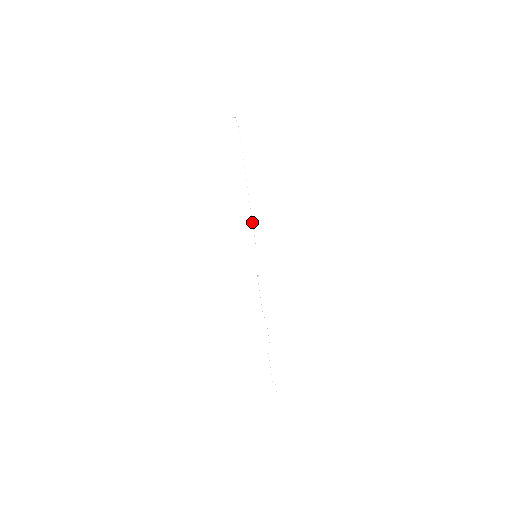
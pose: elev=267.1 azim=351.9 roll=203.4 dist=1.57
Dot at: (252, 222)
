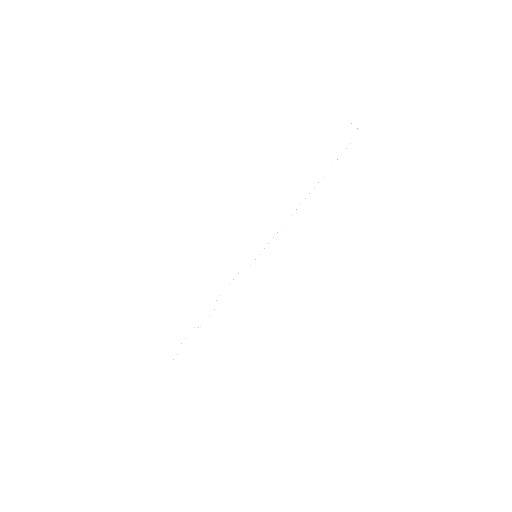
Dot at: occluded
